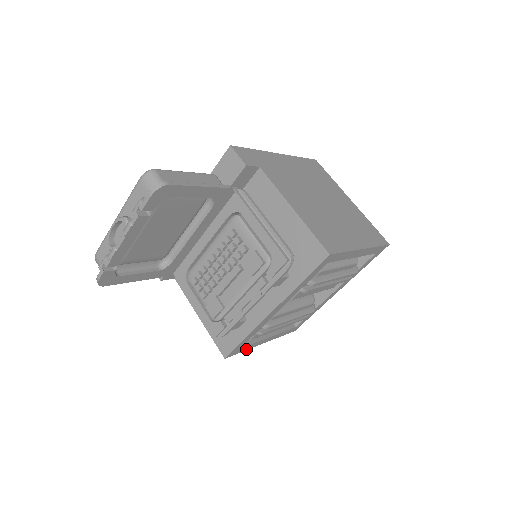
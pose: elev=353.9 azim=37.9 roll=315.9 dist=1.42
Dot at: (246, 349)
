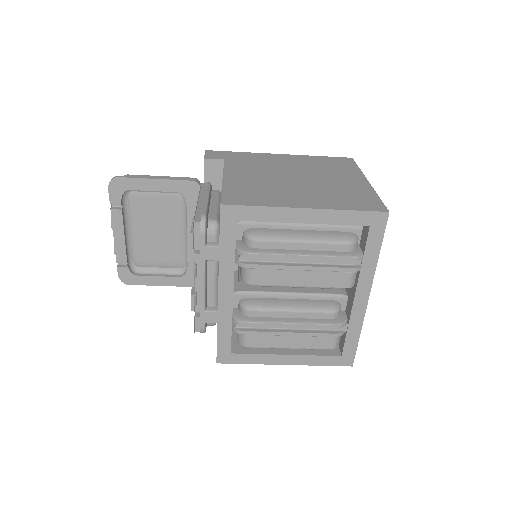
Dot at: (251, 362)
